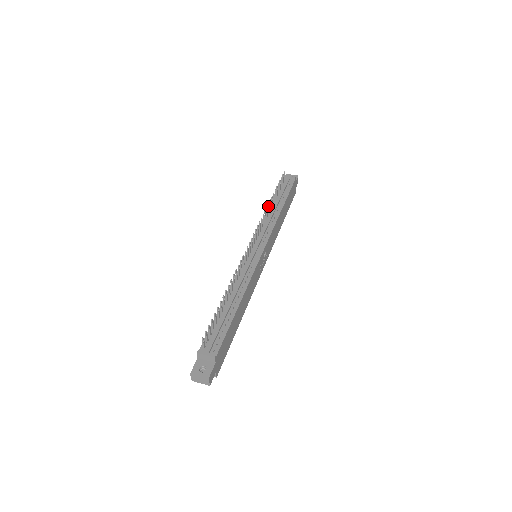
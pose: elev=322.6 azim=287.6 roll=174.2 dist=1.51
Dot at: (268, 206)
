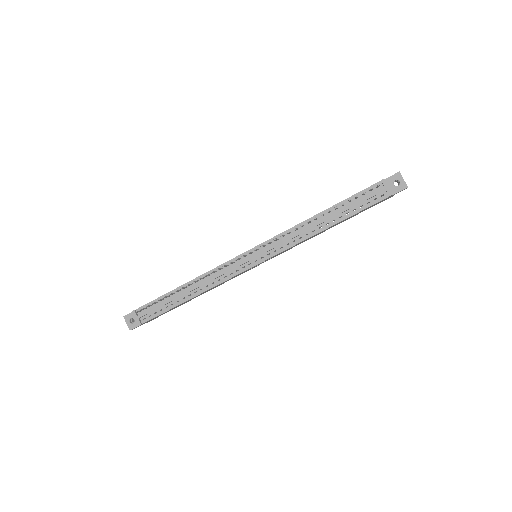
Dot at: (307, 222)
